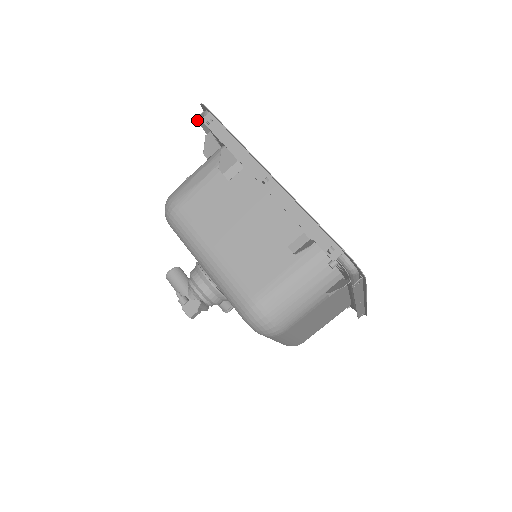
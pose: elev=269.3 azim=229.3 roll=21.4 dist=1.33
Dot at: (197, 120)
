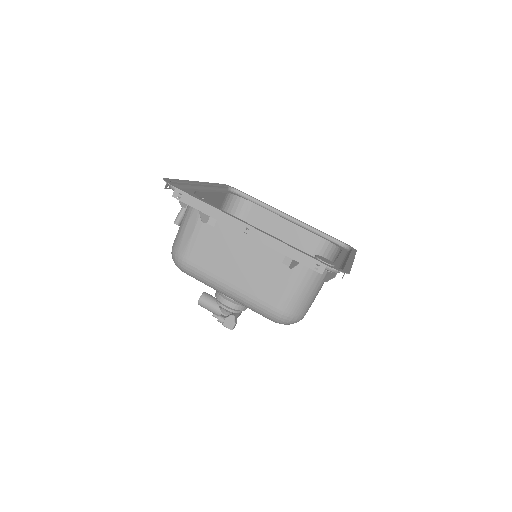
Dot at: occluded
